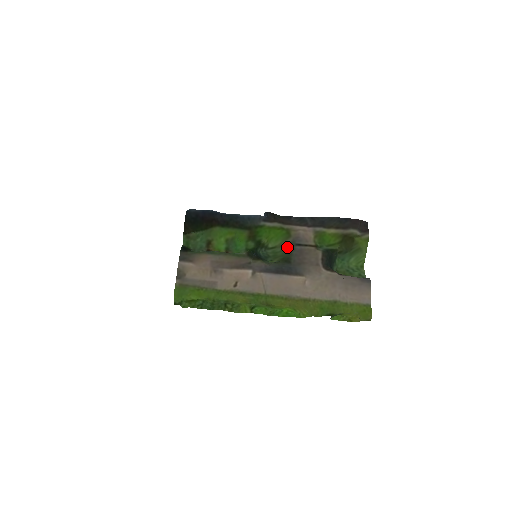
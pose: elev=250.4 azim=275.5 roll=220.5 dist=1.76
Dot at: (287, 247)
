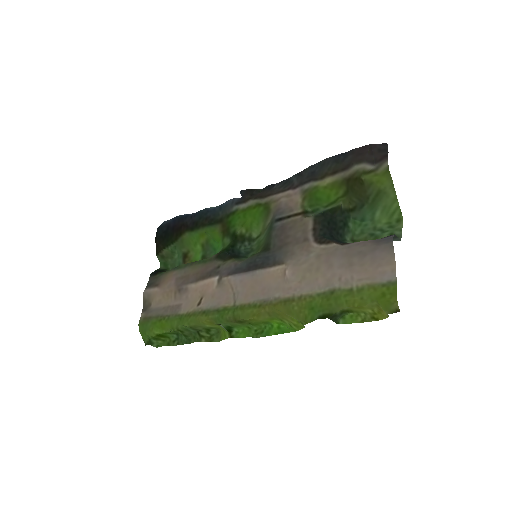
Dot at: (268, 229)
